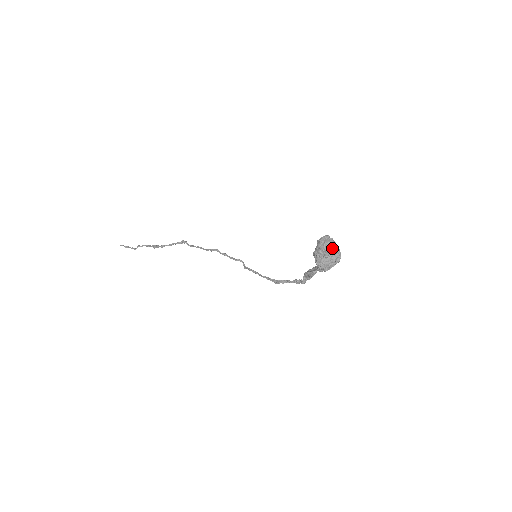
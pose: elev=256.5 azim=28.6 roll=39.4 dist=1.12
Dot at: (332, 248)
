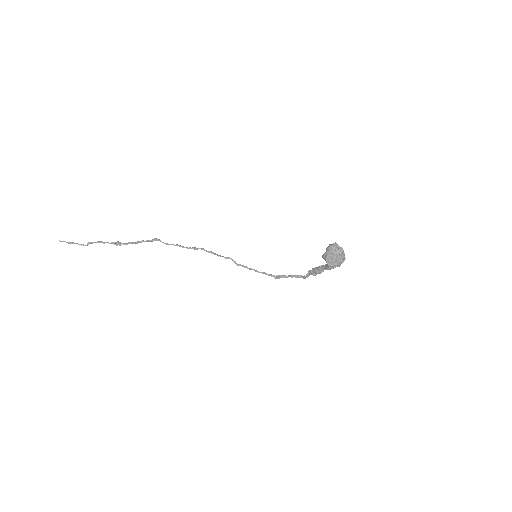
Dot at: (342, 253)
